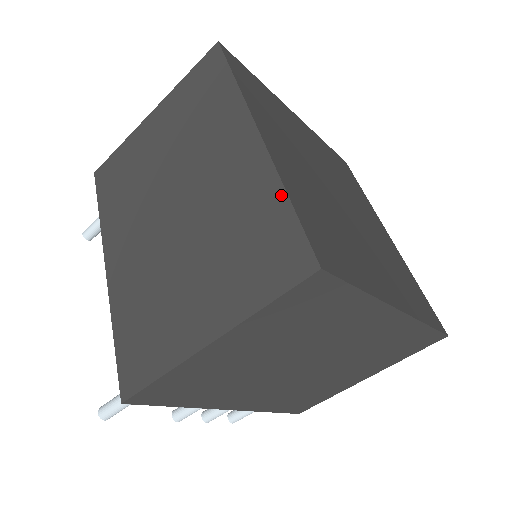
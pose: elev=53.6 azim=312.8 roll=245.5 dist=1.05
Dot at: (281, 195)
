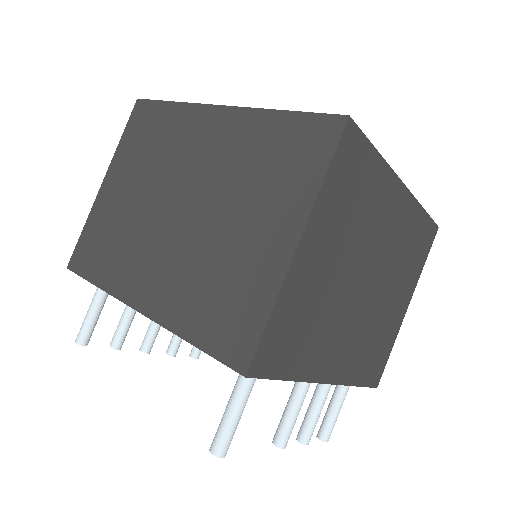
Dot at: (275, 115)
